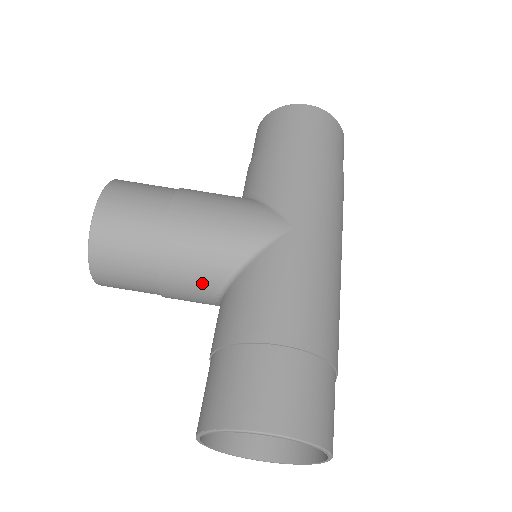
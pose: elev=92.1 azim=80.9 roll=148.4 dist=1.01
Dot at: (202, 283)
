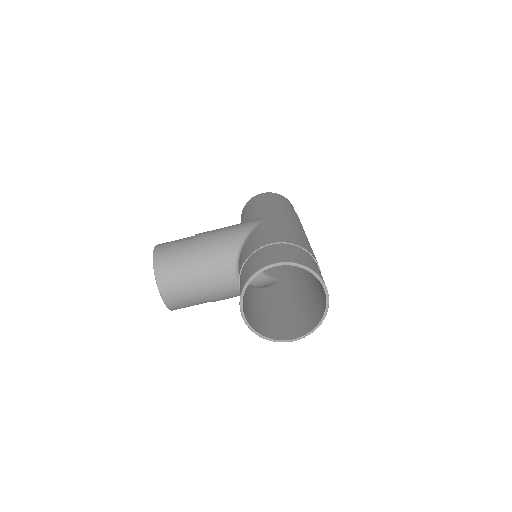
Dot at: (224, 263)
